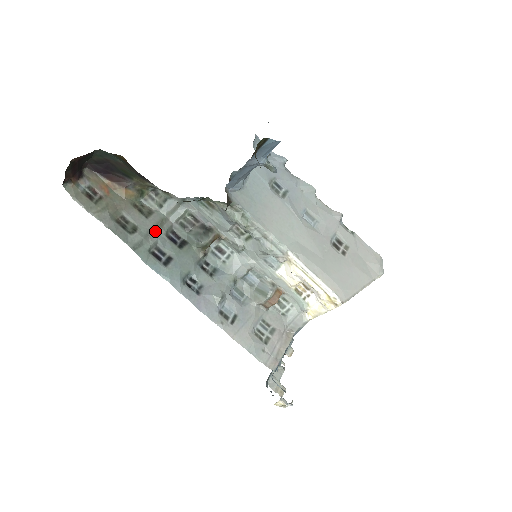
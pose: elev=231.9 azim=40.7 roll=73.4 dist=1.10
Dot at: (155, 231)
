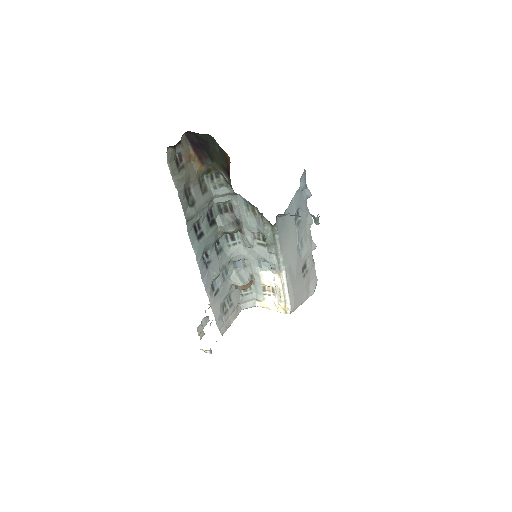
Dot at: (203, 208)
